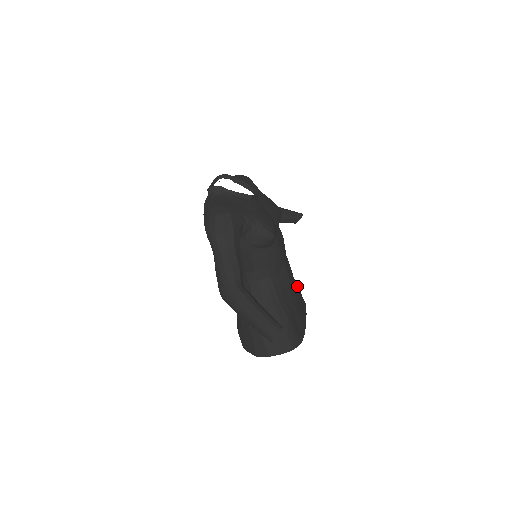
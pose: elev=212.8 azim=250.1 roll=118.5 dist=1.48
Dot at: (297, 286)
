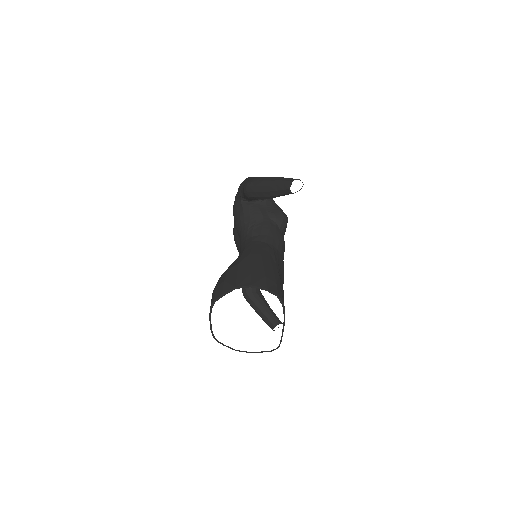
Dot at: occluded
